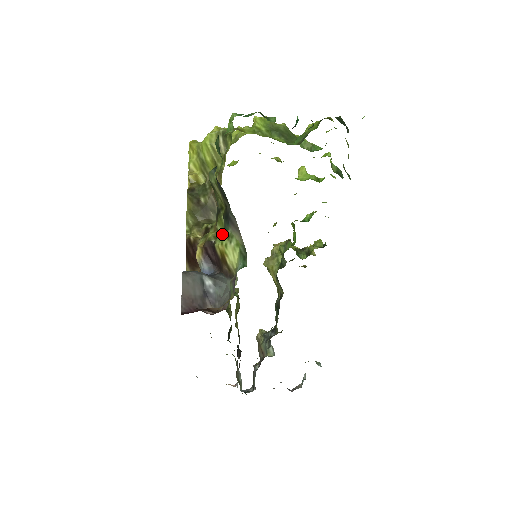
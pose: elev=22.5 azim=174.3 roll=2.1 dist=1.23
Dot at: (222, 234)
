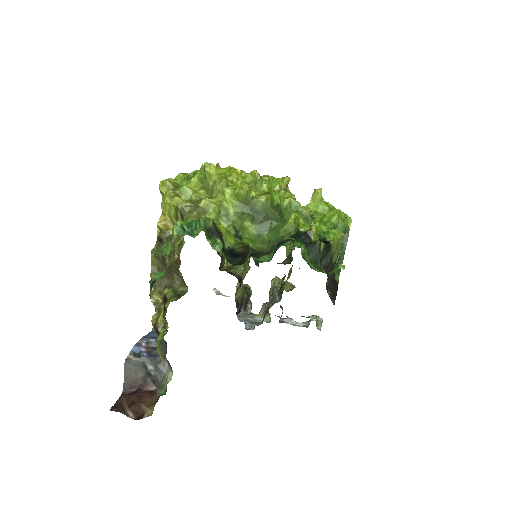
Dot at: (162, 337)
